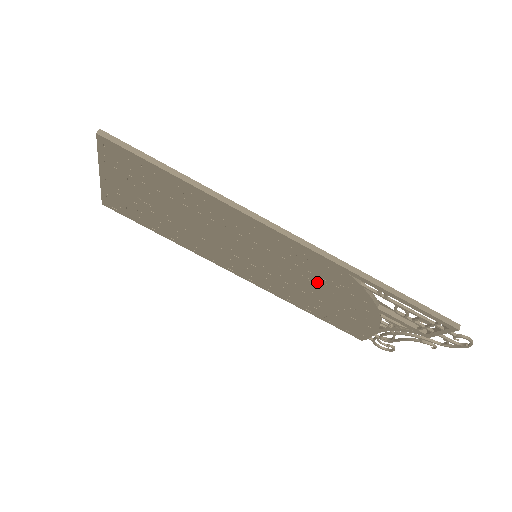
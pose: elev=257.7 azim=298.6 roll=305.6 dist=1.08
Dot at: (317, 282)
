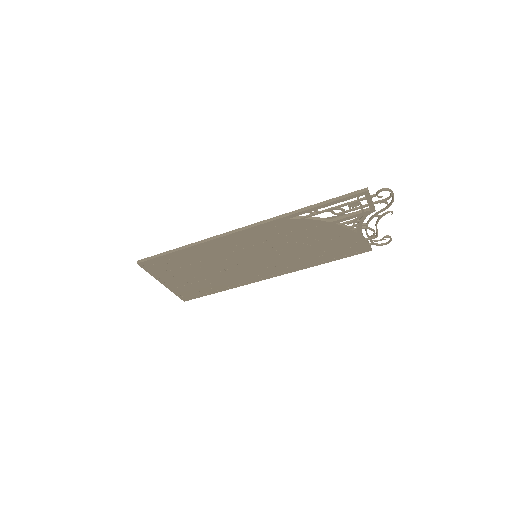
Dot at: (291, 239)
